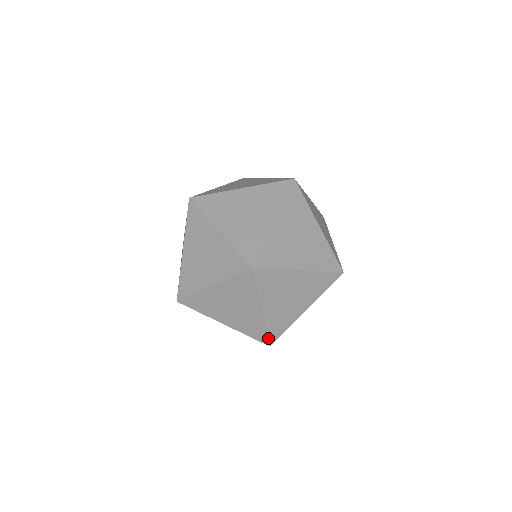
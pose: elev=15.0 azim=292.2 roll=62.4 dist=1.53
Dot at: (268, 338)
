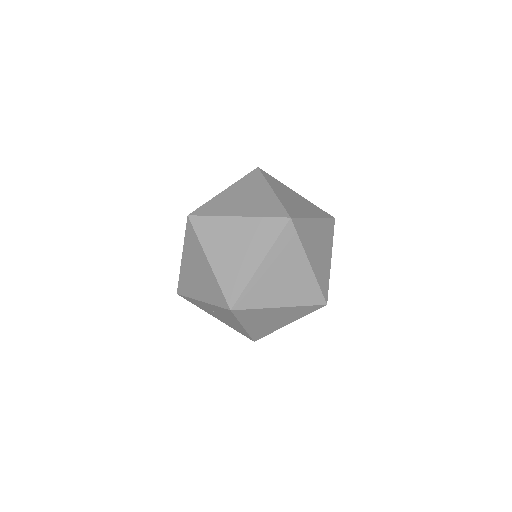
Dot at: (225, 298)
